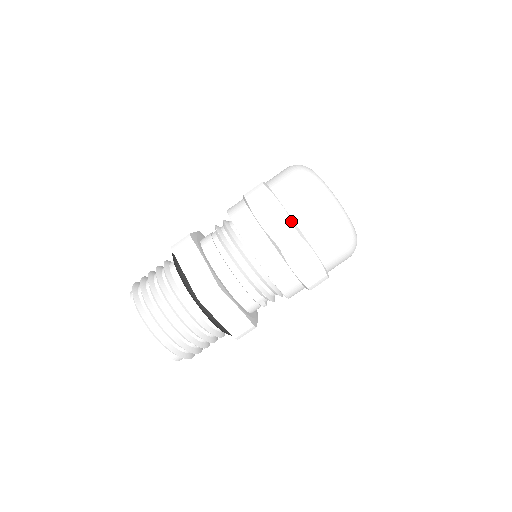
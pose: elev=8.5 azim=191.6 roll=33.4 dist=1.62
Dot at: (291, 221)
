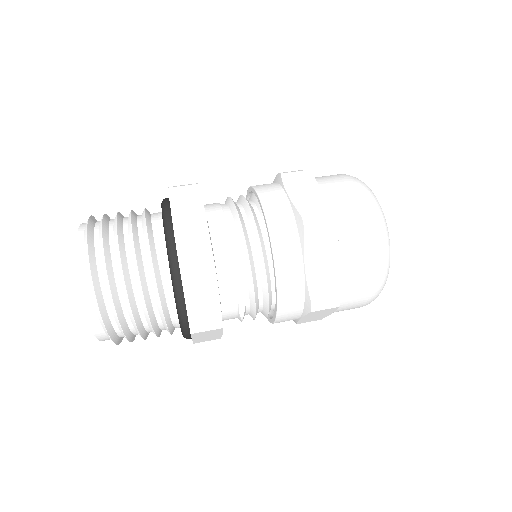
Dot at: (329, 205)
